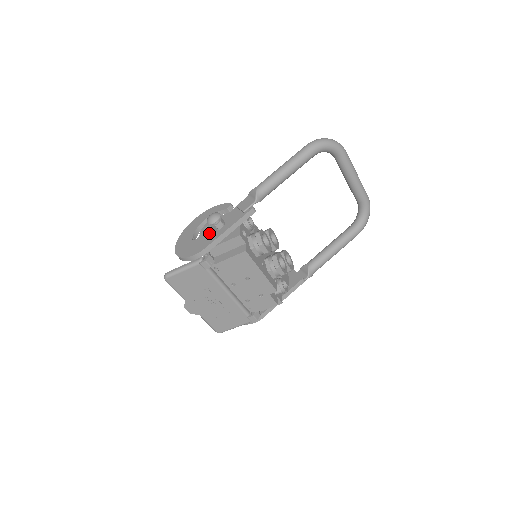
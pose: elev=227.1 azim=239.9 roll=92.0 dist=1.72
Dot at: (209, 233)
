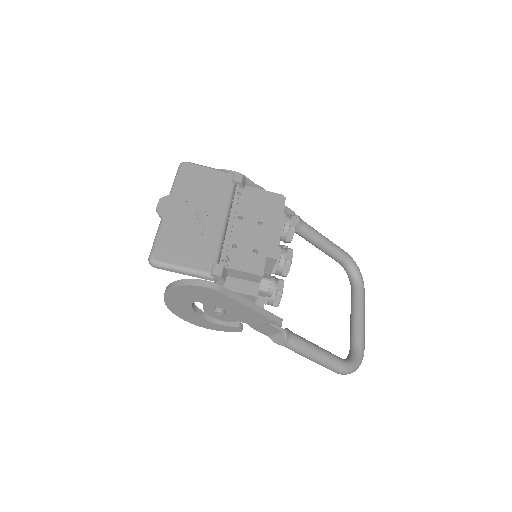
Dot at: occluded
